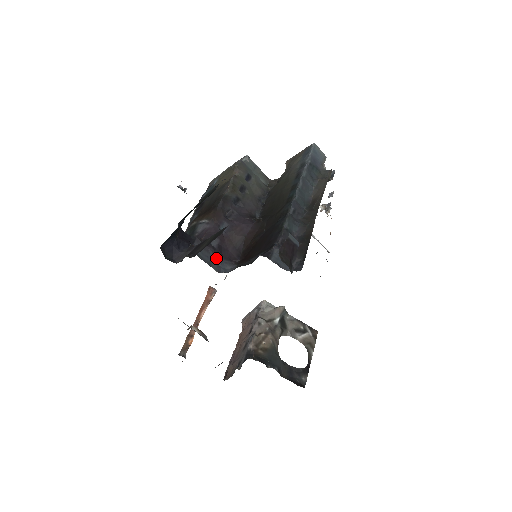
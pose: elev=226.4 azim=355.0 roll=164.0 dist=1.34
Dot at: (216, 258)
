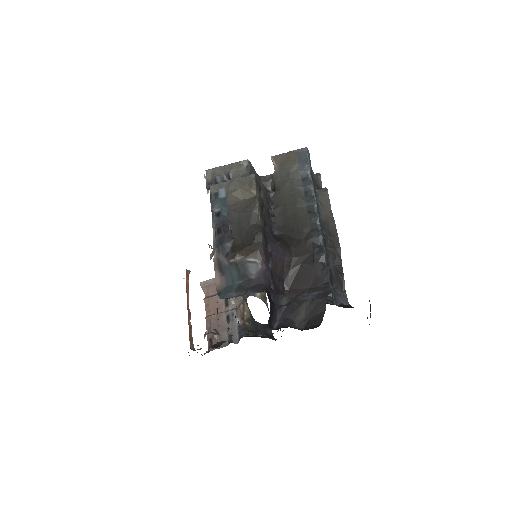
Dot at: (277, 299)
